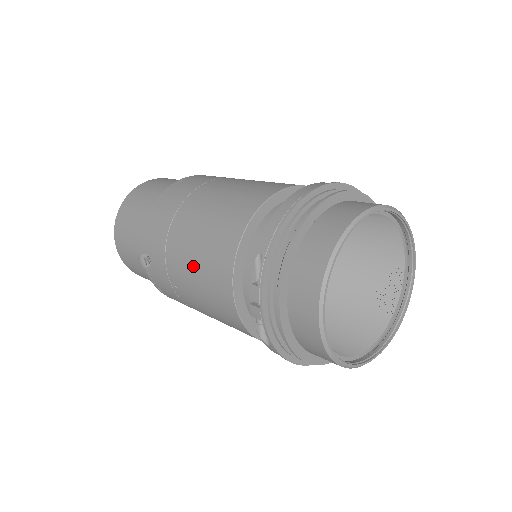
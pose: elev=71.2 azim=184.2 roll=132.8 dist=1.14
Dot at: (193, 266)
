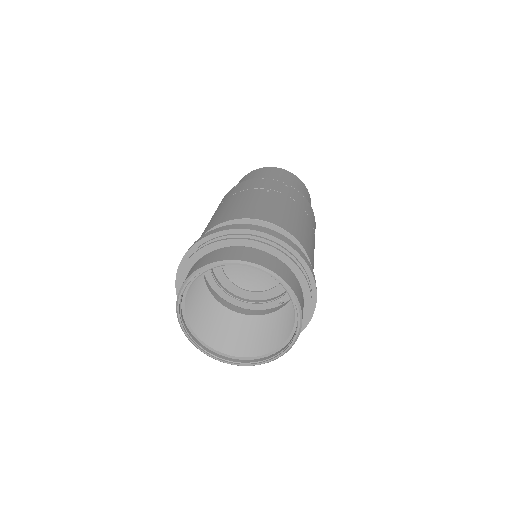
Dot at: occluded
